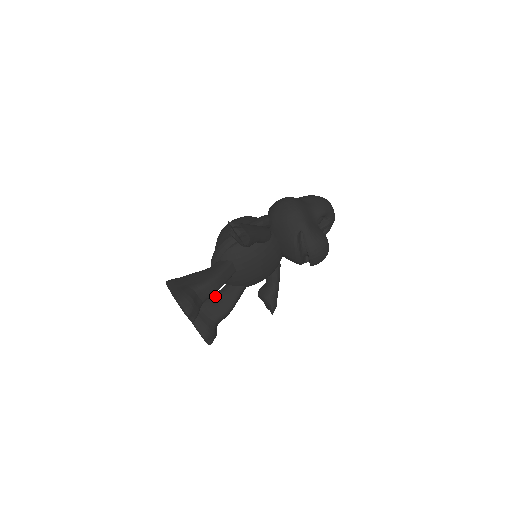
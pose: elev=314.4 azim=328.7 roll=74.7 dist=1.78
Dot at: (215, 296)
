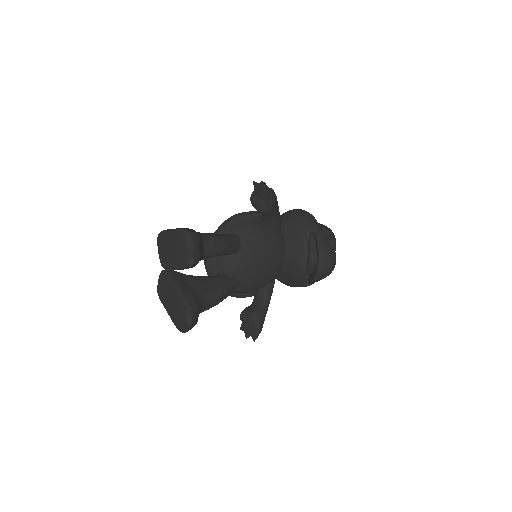
Dot at: (205, 277)
